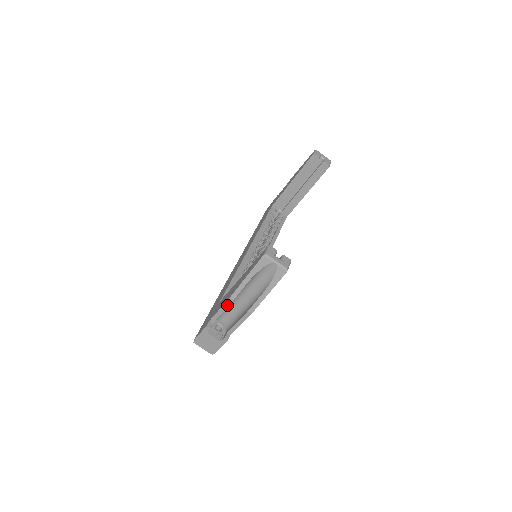
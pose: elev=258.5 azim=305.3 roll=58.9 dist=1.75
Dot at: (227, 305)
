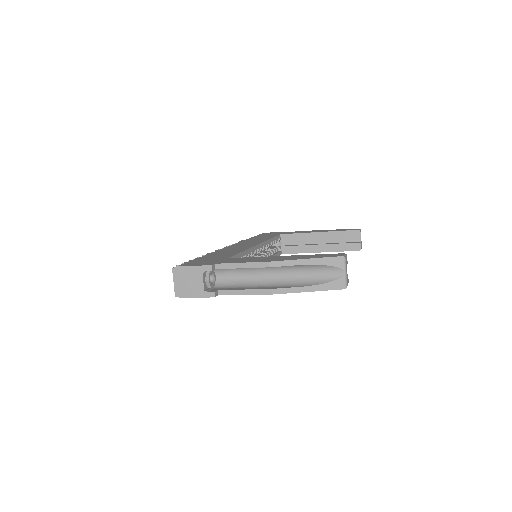
Dot at: (257, 266)
